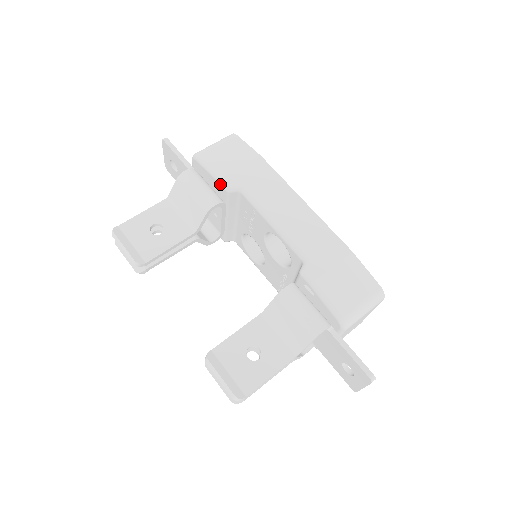
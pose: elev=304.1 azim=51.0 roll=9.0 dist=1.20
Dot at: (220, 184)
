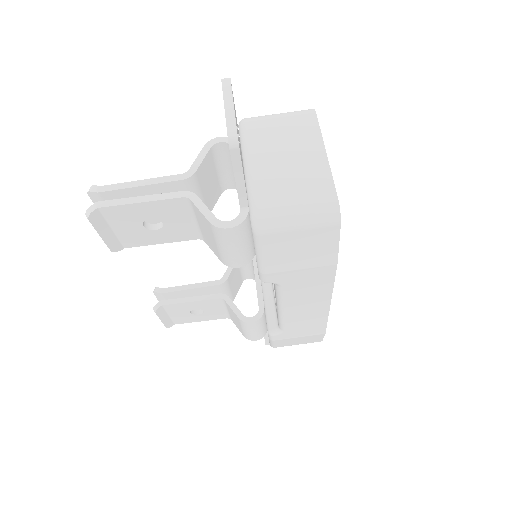
Dot at: (258, 272)
